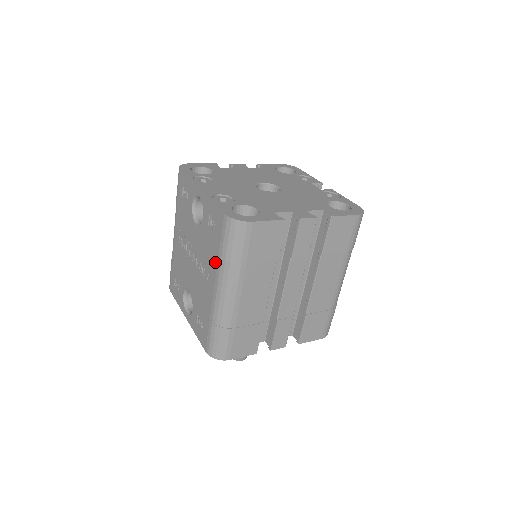
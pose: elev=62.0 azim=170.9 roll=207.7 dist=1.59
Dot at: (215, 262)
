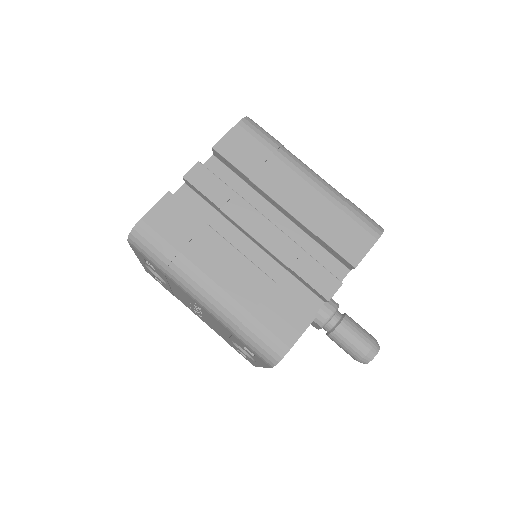
Dot at: (174, 284)
